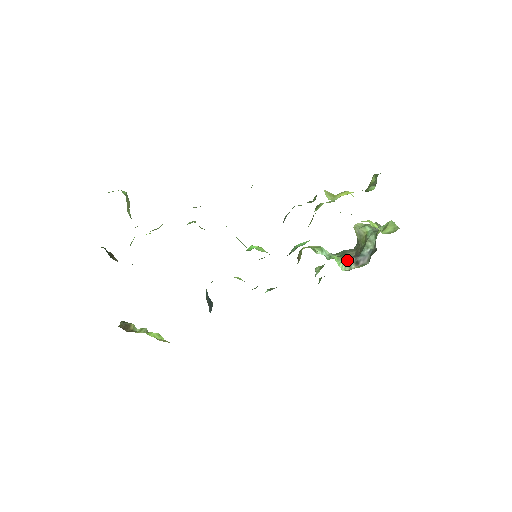
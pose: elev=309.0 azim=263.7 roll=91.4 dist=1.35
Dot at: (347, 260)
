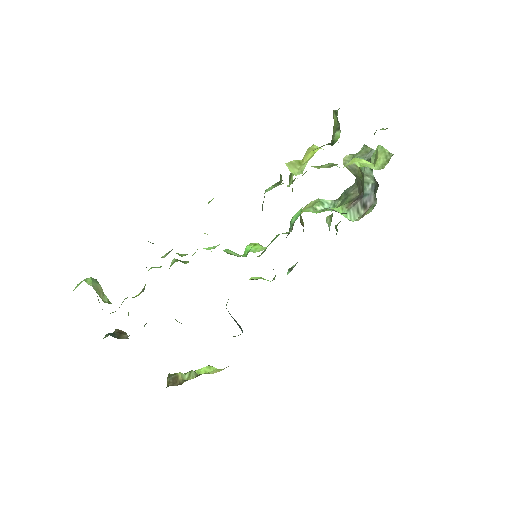
Dot at: (352, 208)
